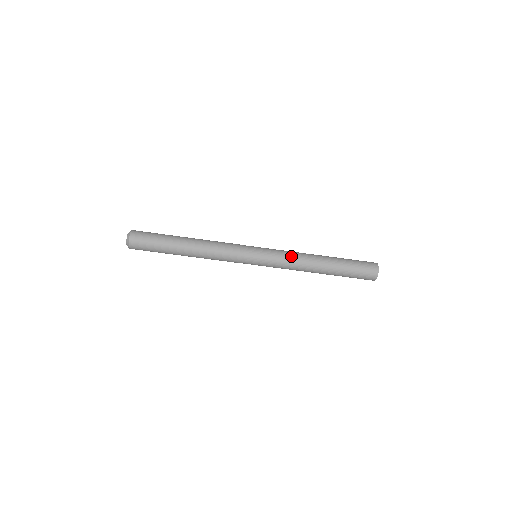
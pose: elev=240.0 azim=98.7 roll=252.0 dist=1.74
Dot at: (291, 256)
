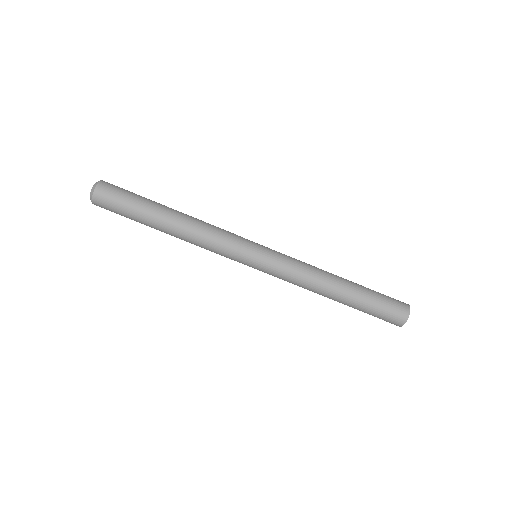
Dot at: (302, 267)
